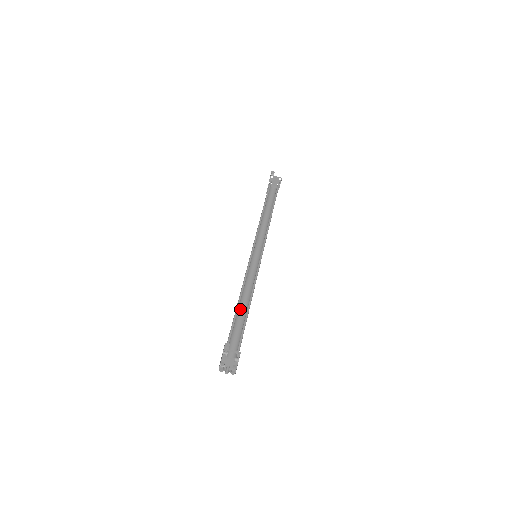
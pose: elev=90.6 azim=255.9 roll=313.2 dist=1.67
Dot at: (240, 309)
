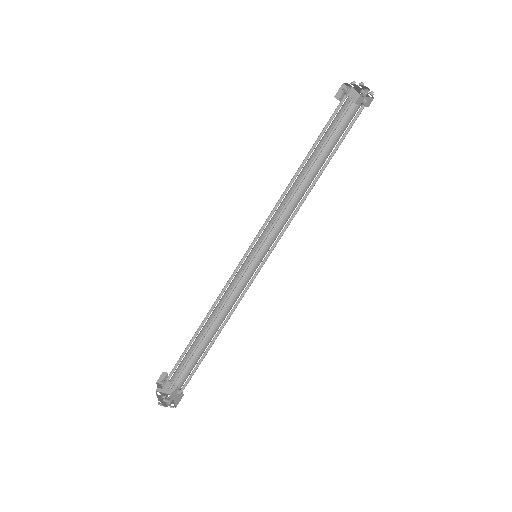
Dot at: (204, 327)
